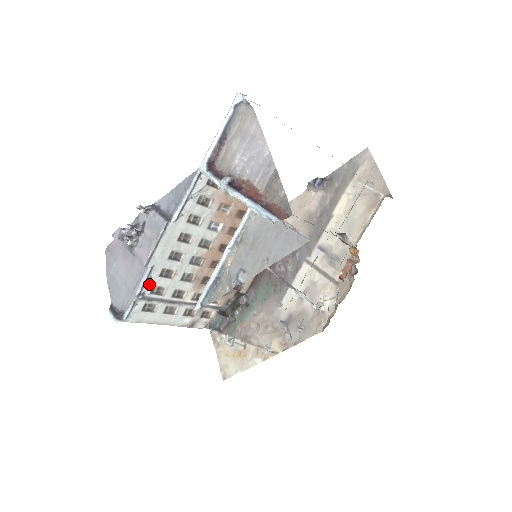
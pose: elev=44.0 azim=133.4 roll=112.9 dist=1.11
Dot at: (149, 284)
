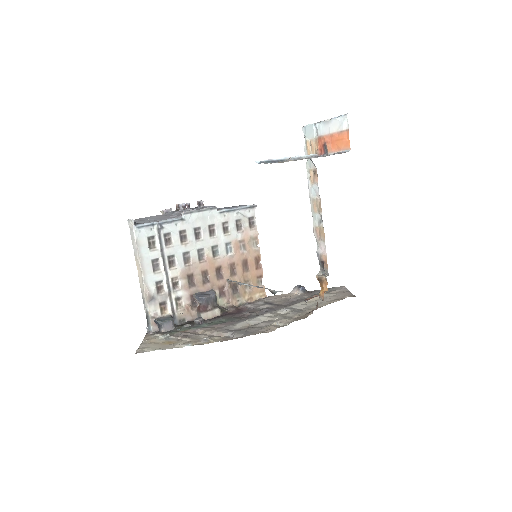
Dot at: (171, 227)
